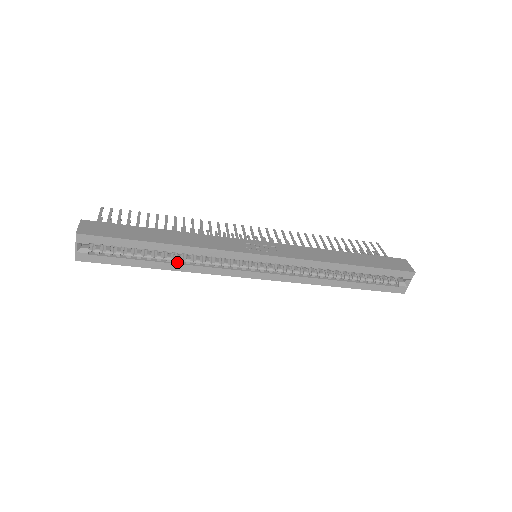
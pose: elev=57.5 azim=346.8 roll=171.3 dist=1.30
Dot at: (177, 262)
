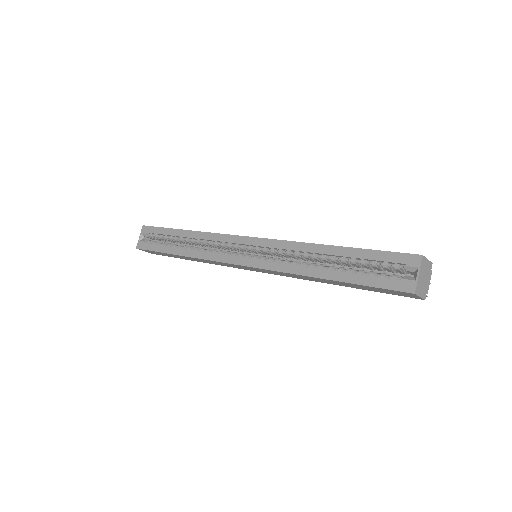
Dot at: (189, 249)
